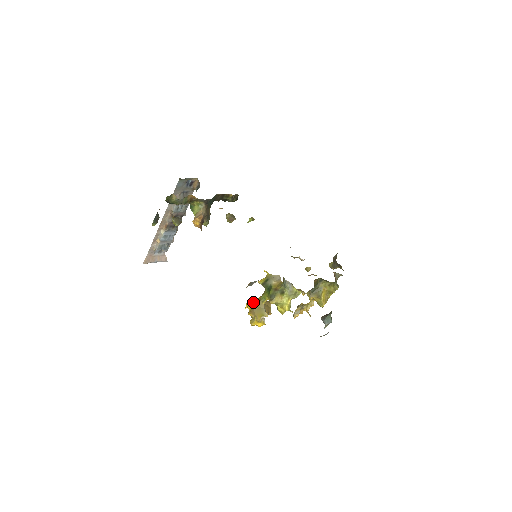
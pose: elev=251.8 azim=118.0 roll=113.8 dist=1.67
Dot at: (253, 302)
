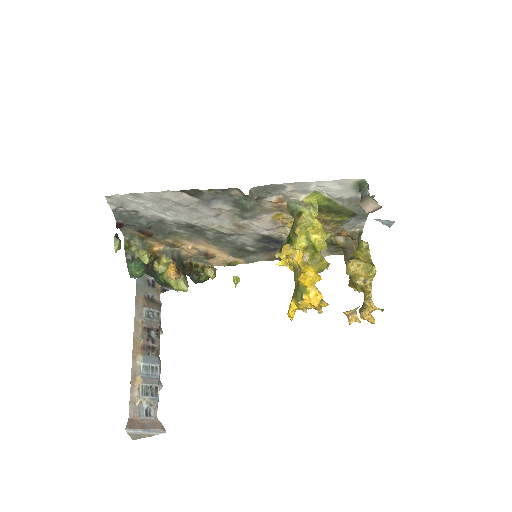
Dot at: (292, 297)
